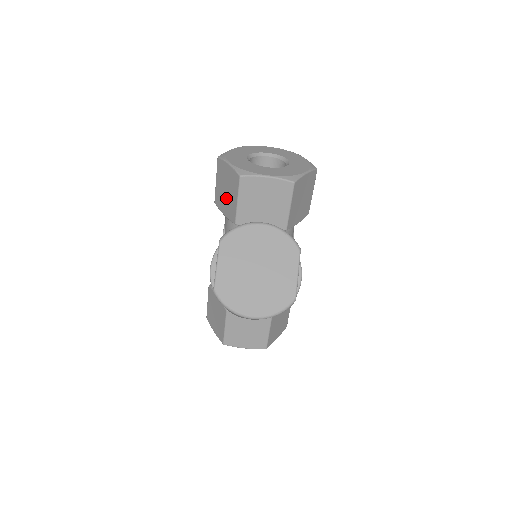
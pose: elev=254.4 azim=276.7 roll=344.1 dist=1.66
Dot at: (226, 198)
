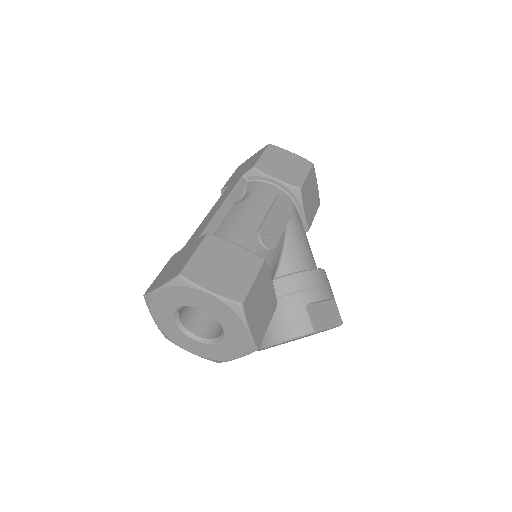
Dot at: occluded
